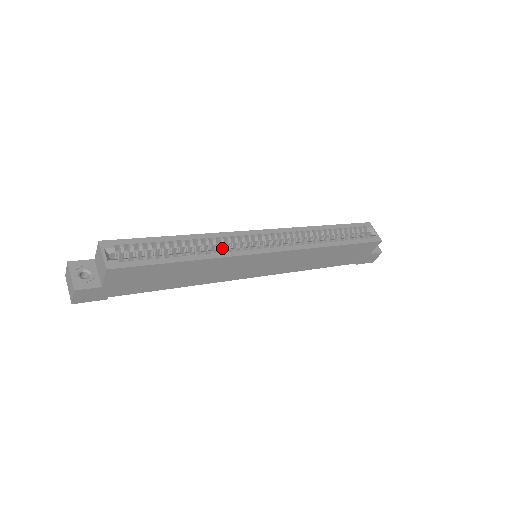
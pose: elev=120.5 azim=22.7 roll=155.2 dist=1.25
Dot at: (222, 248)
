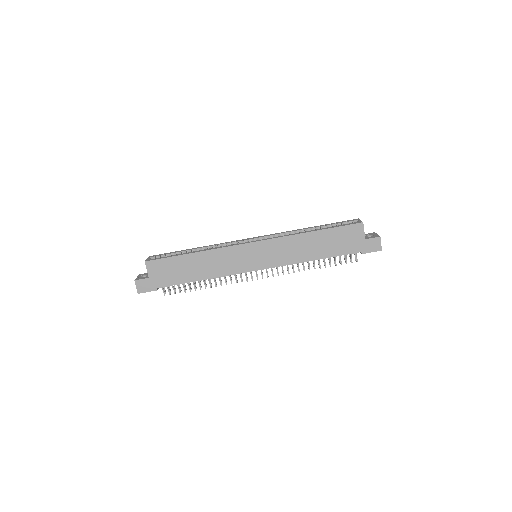
Dot at: occluded
